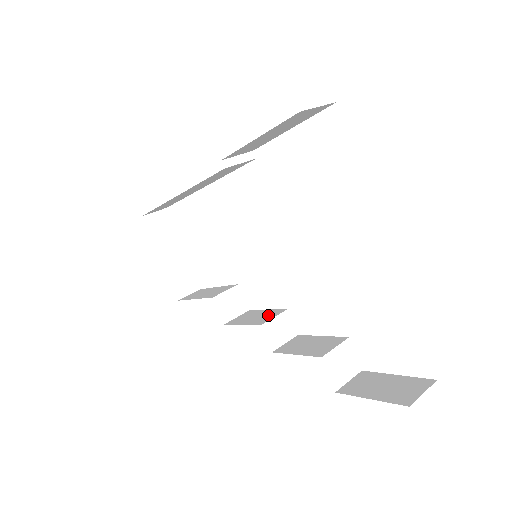
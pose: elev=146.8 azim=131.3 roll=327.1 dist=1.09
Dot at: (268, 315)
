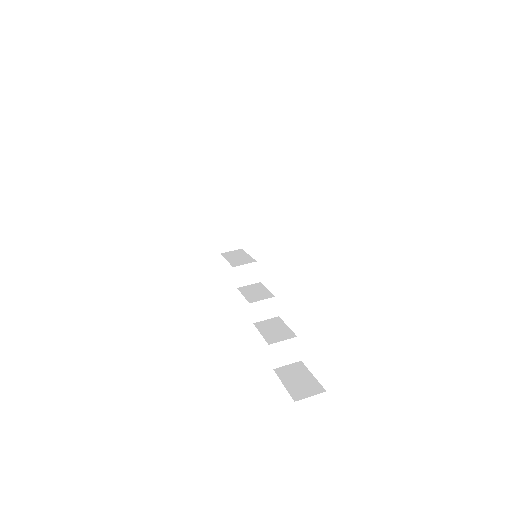
Dot at: (261, 296)
